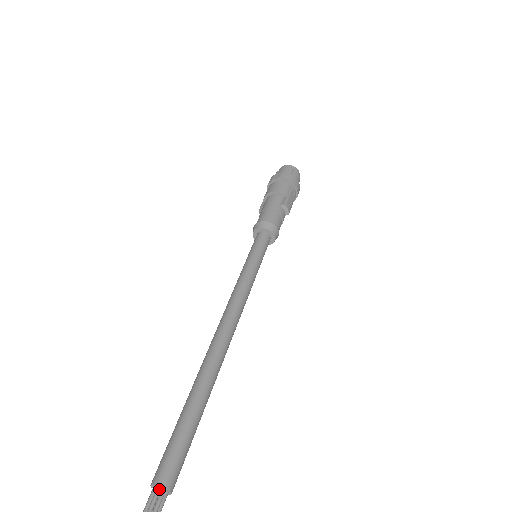
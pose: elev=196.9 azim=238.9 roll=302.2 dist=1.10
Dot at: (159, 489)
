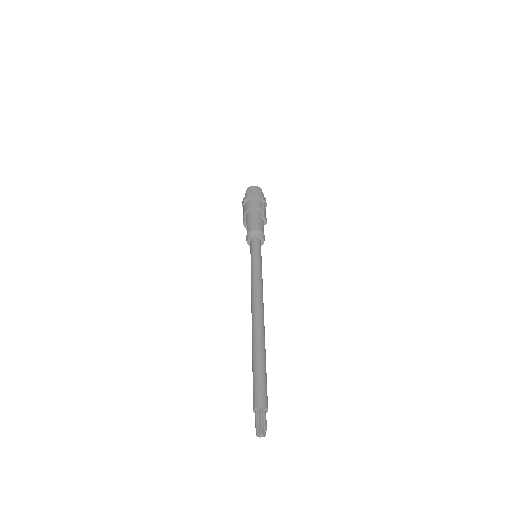
Dot at: (262, 409)
